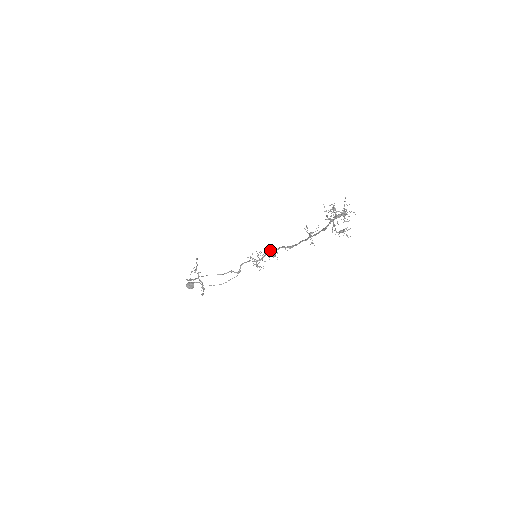
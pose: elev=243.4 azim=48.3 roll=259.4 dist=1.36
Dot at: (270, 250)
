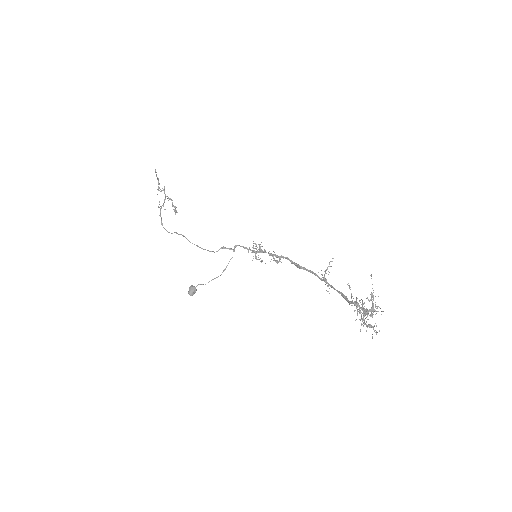
Dot at: (274, 260)
